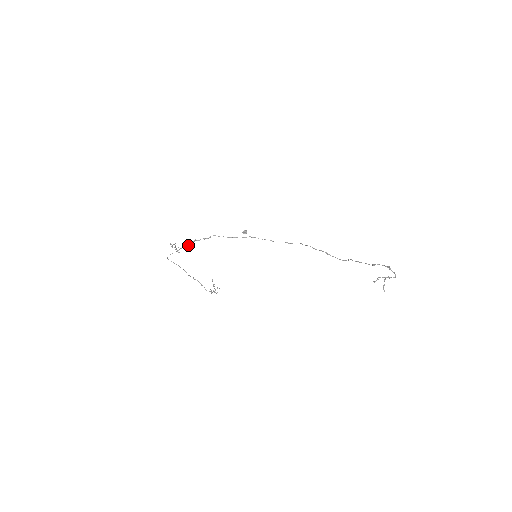
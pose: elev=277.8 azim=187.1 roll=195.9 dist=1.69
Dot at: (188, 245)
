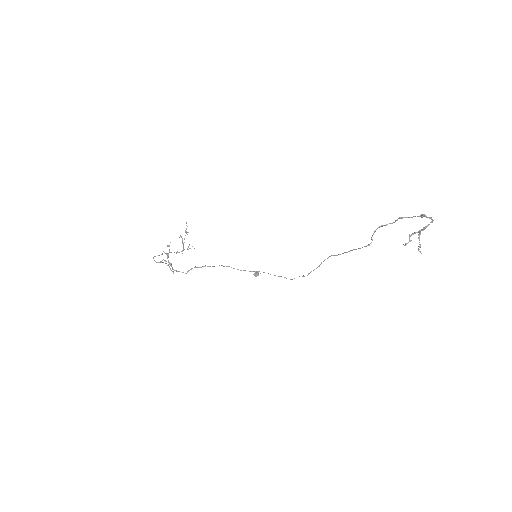
Dot at: (186, 273)
